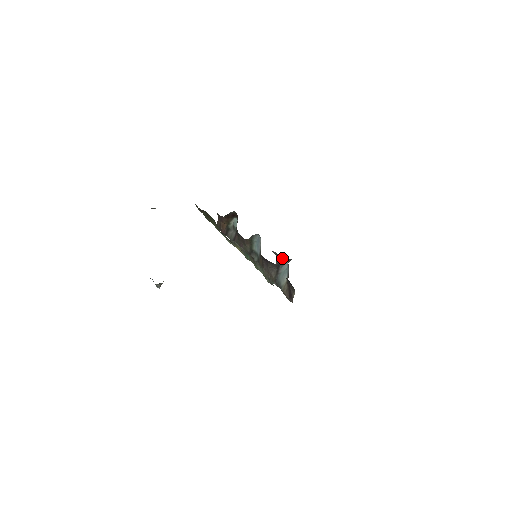
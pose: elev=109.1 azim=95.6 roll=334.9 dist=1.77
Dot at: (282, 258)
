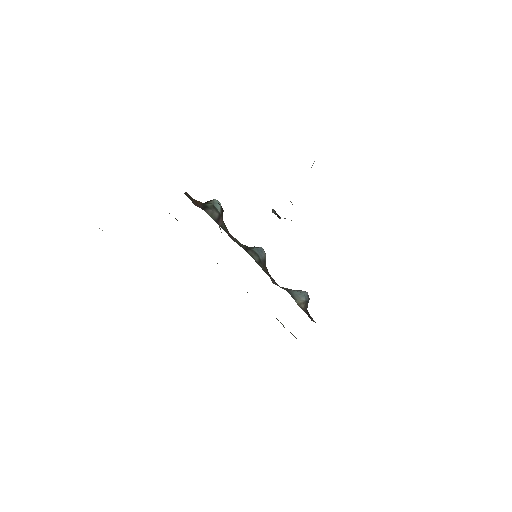
Dot at: occluded
